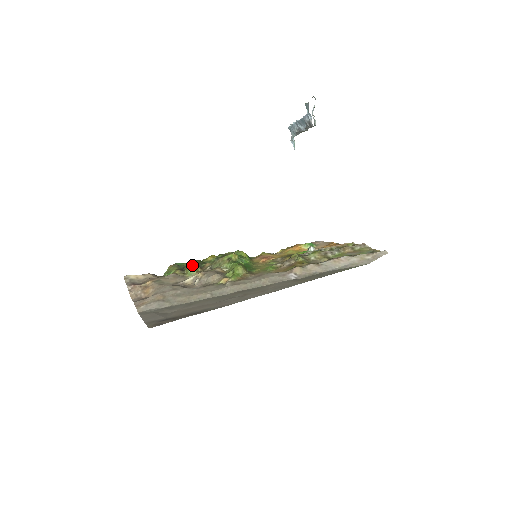
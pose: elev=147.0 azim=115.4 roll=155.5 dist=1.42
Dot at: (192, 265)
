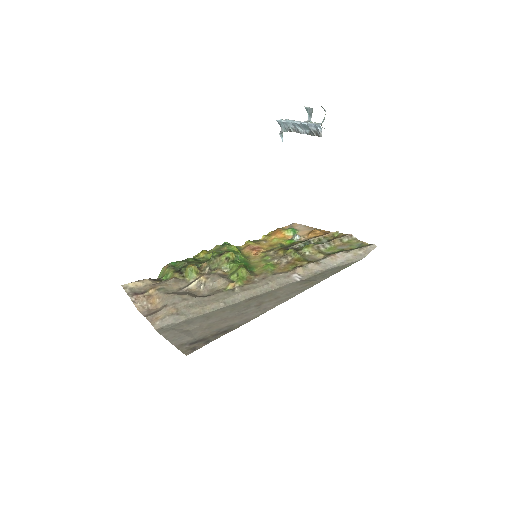
Dot at: (191, 268)
